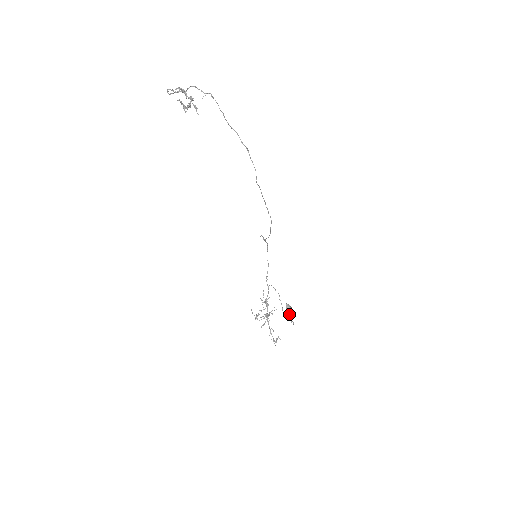
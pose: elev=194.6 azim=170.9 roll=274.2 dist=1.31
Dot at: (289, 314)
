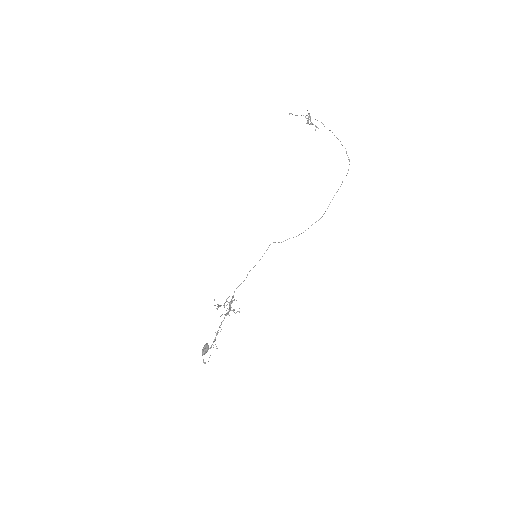
Dot at: (204, 354)
